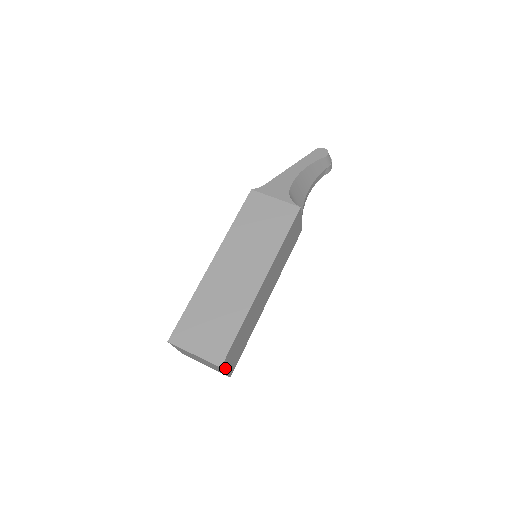
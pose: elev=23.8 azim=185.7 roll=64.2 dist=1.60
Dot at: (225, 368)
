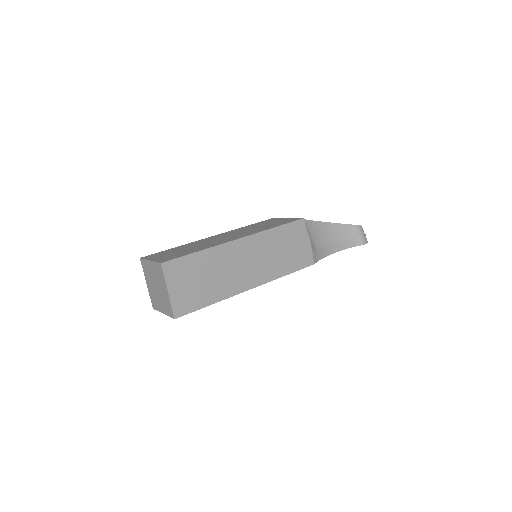
Dot at: (168, 280)
